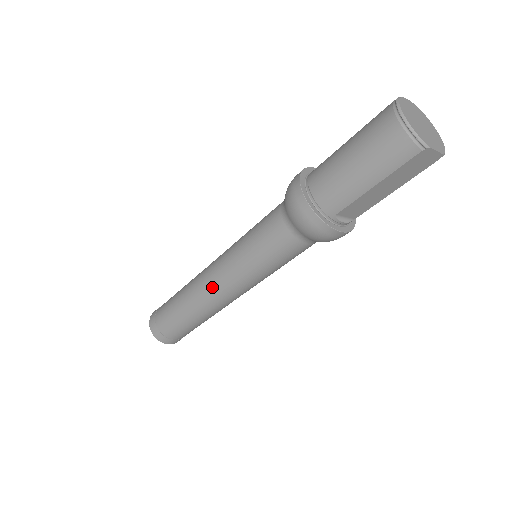
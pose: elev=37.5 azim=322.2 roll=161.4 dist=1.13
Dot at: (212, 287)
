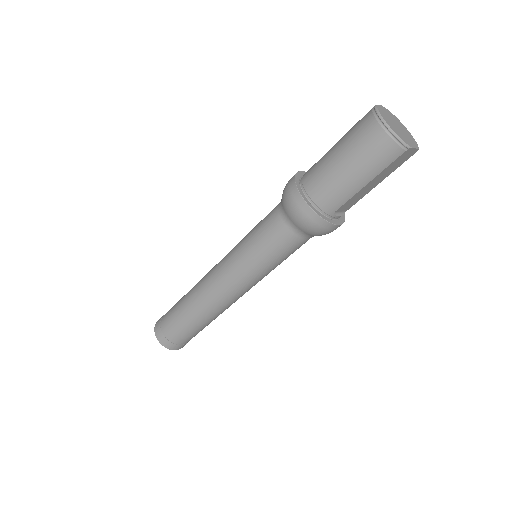
Dot at: (220, 292)
